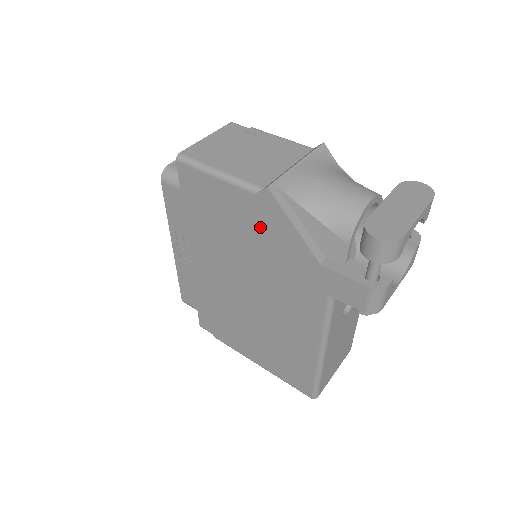
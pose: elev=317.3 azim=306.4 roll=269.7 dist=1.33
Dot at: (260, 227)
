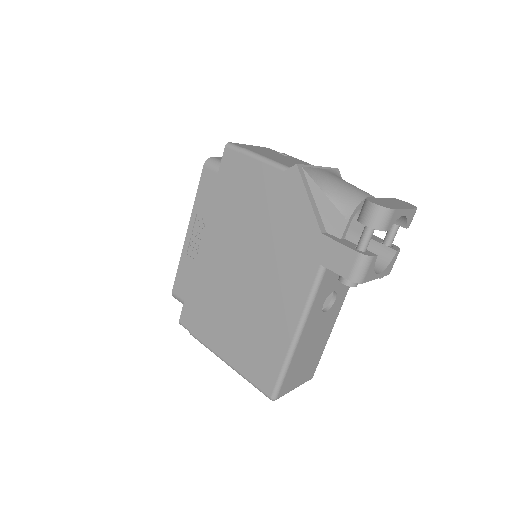
Dot at: (279, 202)
